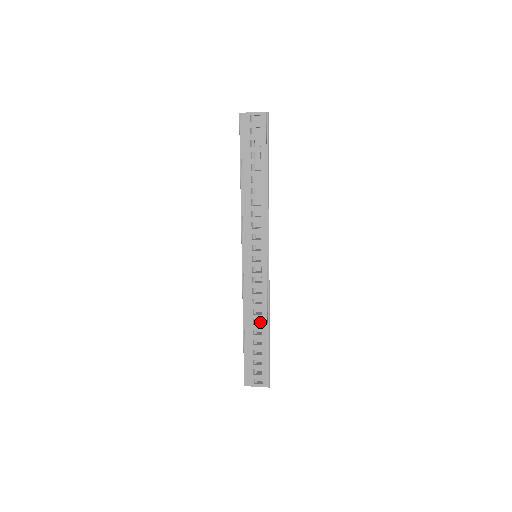
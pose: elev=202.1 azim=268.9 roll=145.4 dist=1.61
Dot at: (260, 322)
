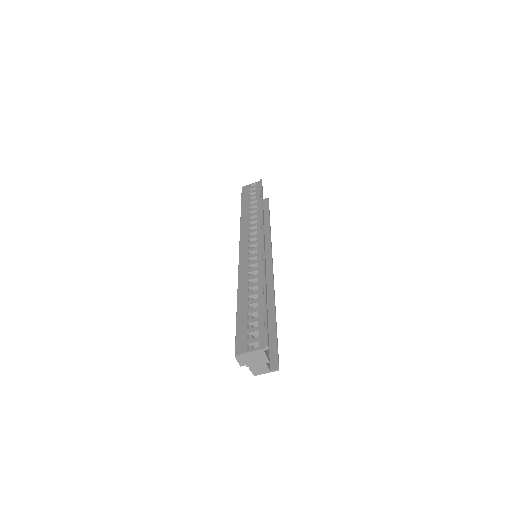
Dot at: occluded
